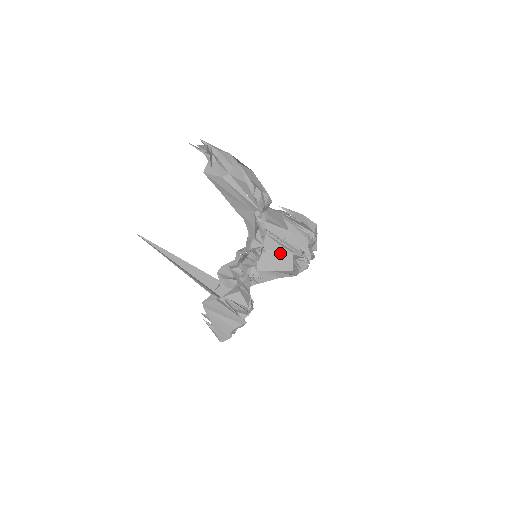
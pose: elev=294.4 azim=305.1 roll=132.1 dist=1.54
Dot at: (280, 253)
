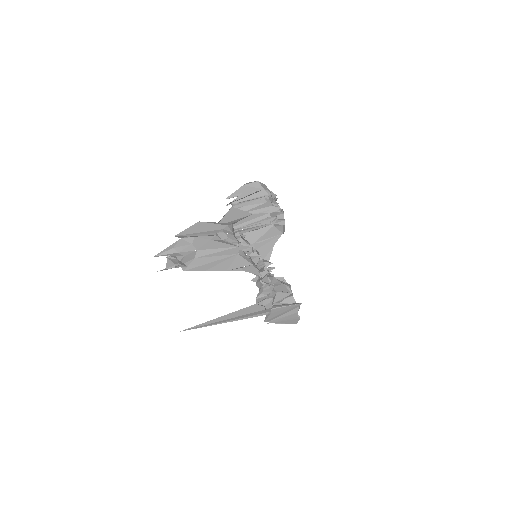
Dot at: (265, 234)
